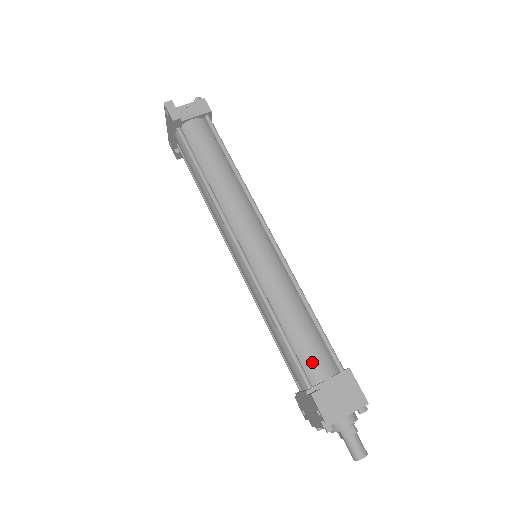
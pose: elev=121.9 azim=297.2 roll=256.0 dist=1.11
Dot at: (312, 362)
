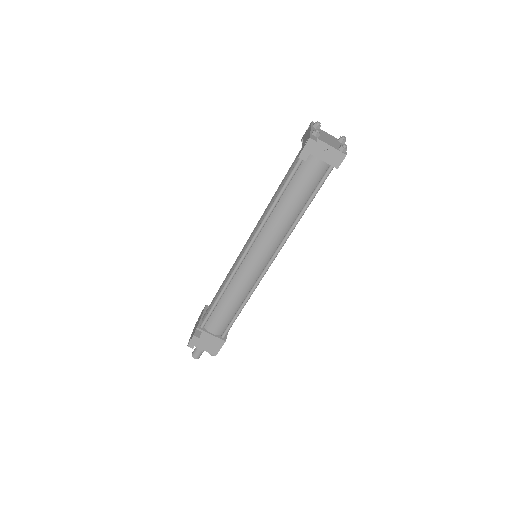
Dot at: (214, 323)
